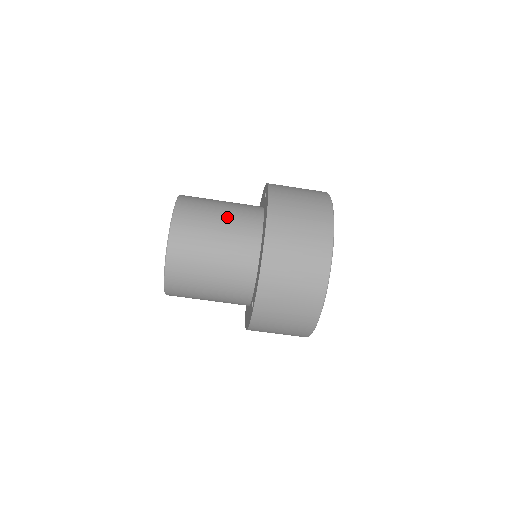
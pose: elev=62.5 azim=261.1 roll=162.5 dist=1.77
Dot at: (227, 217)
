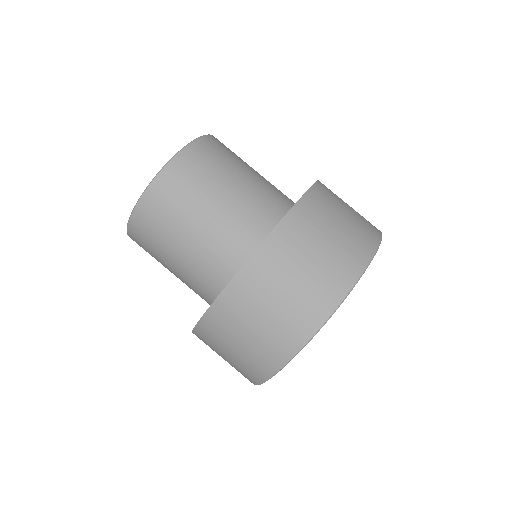
Dot at: (223, 211)
